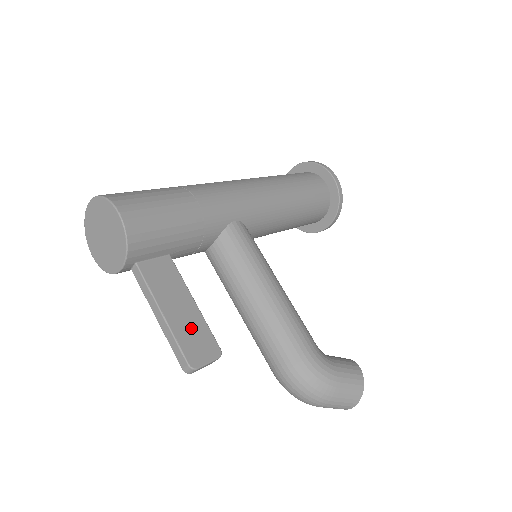
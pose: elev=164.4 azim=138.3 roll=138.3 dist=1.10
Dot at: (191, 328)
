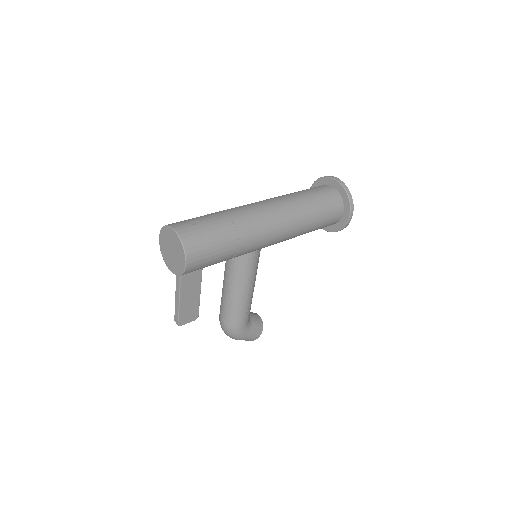
Dot at: (190, 306)
